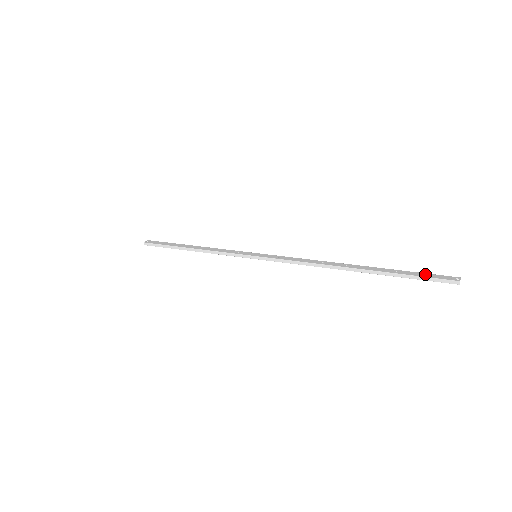
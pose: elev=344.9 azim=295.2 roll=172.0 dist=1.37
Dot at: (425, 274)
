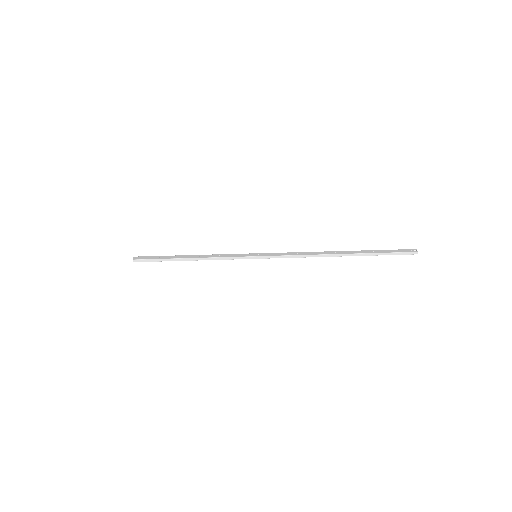
Dot at: (393, 250)
